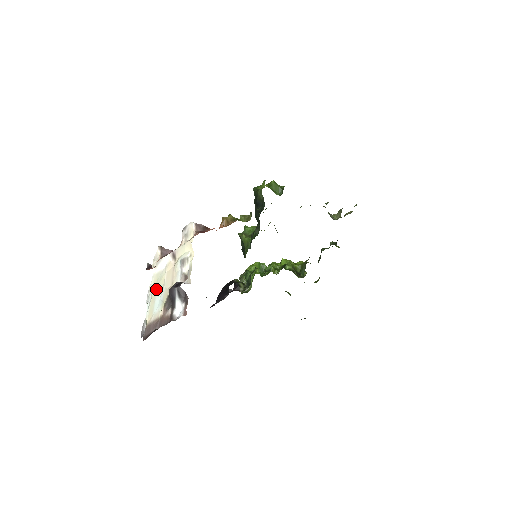
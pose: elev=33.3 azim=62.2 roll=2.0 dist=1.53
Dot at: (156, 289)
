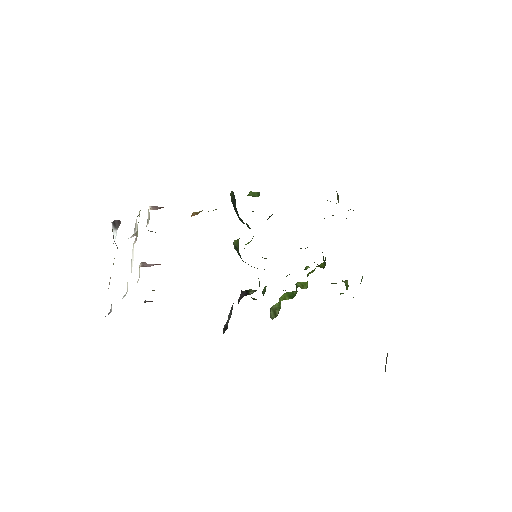
Dot at: occluded
